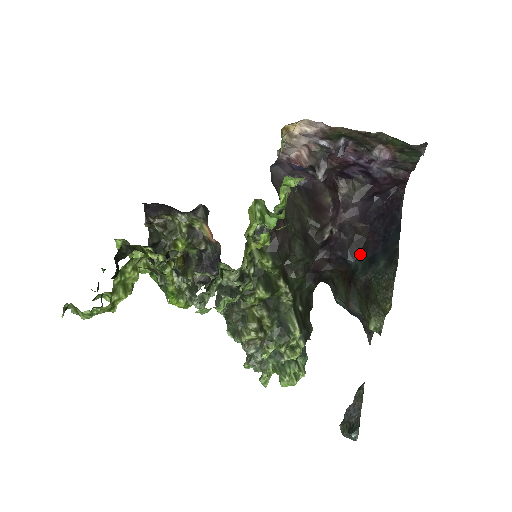
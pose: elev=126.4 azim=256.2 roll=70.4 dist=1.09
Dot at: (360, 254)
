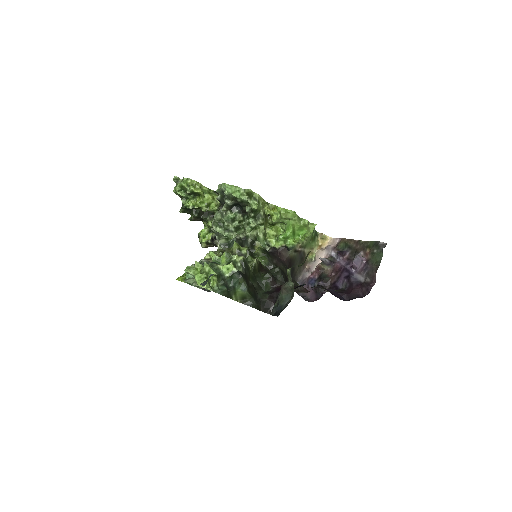
Dot at: occluded
